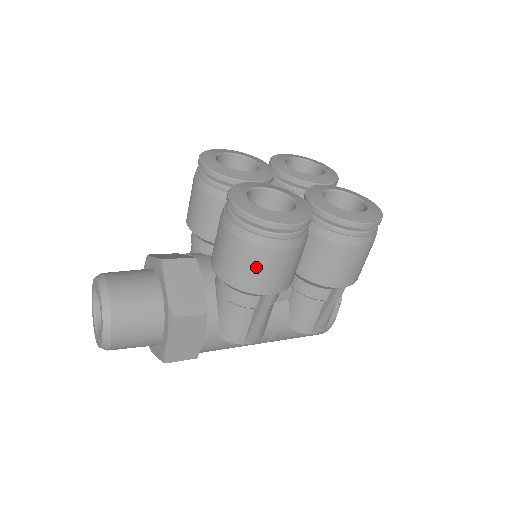
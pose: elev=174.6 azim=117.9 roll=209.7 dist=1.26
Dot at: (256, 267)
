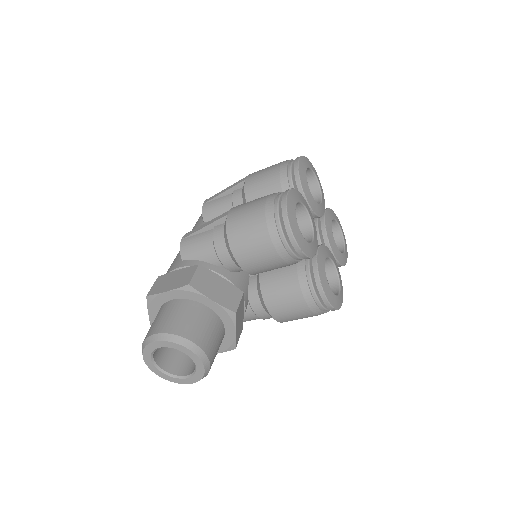
Dot at: occluded
